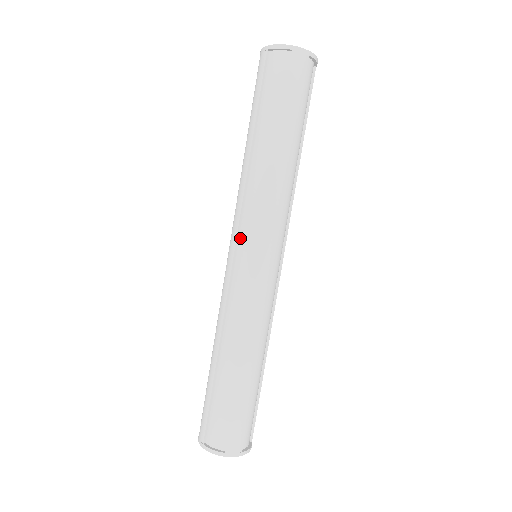
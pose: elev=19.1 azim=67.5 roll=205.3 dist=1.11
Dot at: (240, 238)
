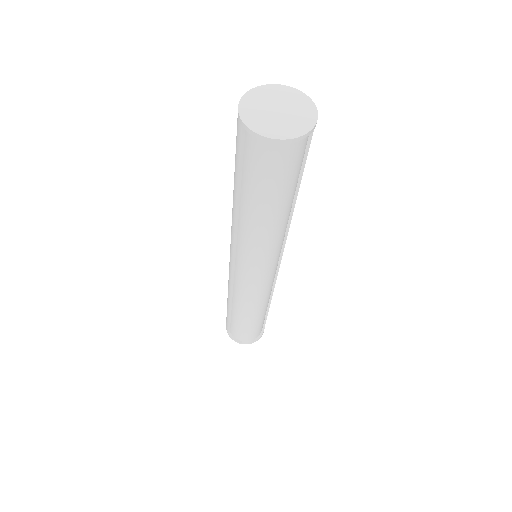
Dot at: (236, 258)
